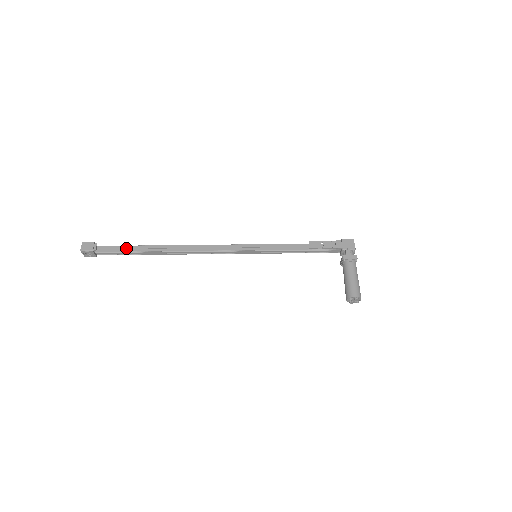
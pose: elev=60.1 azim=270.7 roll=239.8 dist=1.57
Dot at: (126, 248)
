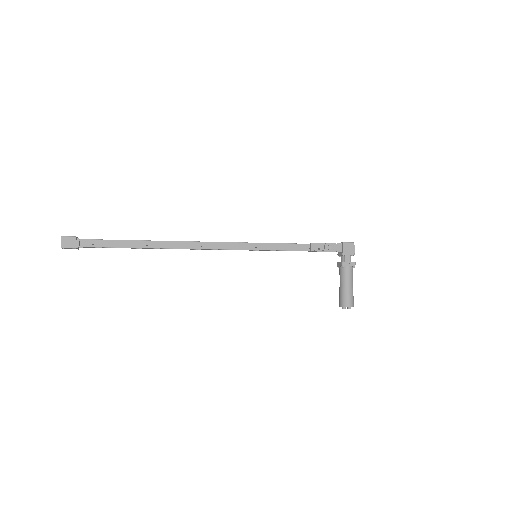
Dot at: (114, 244)
